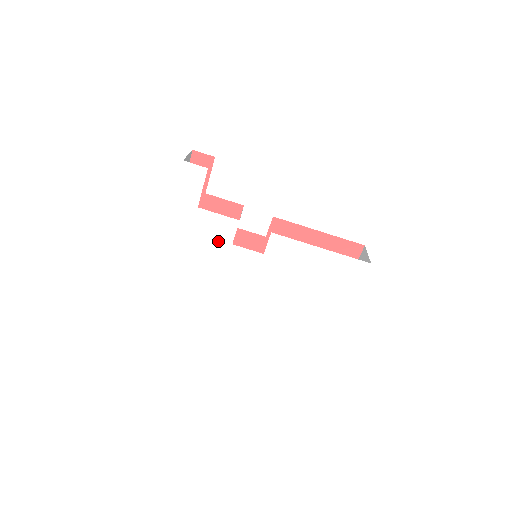
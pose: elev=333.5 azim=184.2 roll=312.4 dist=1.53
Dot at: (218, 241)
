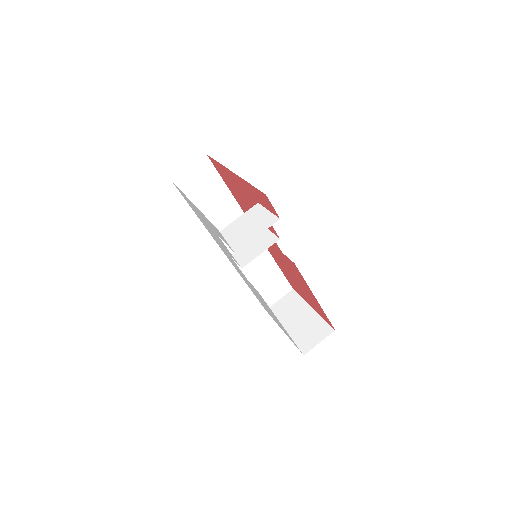
Dot at: (222, 244)
